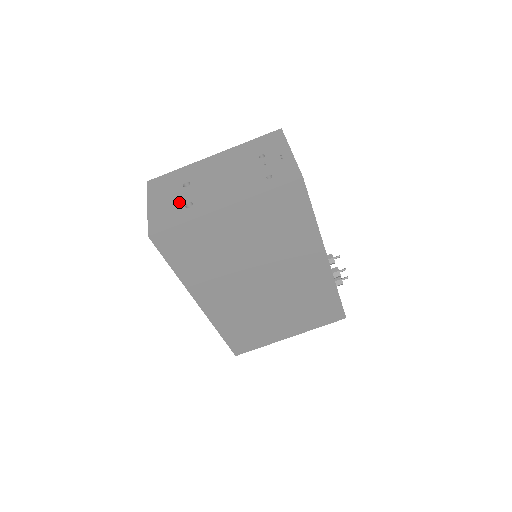
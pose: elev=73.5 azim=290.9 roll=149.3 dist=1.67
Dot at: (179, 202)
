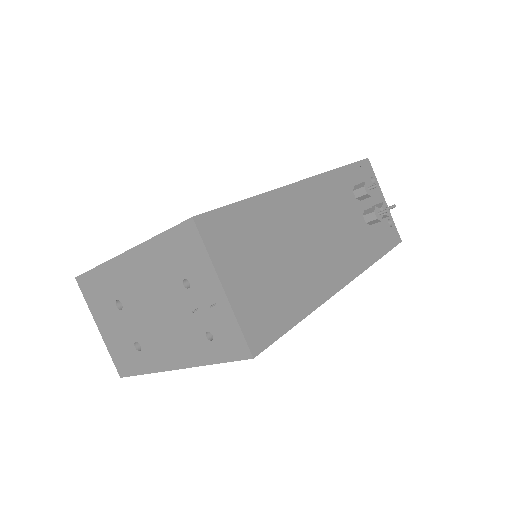
Dot at: (125, 336)
